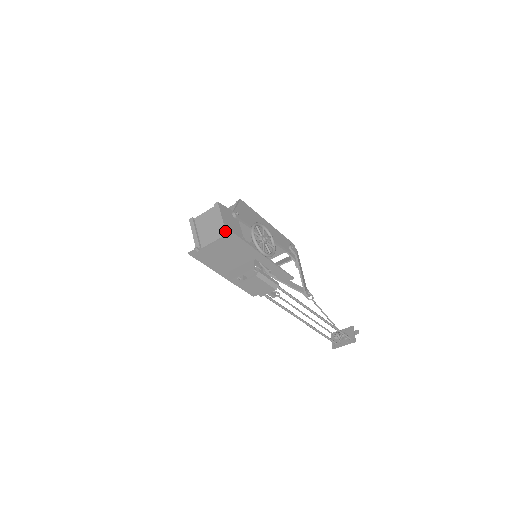
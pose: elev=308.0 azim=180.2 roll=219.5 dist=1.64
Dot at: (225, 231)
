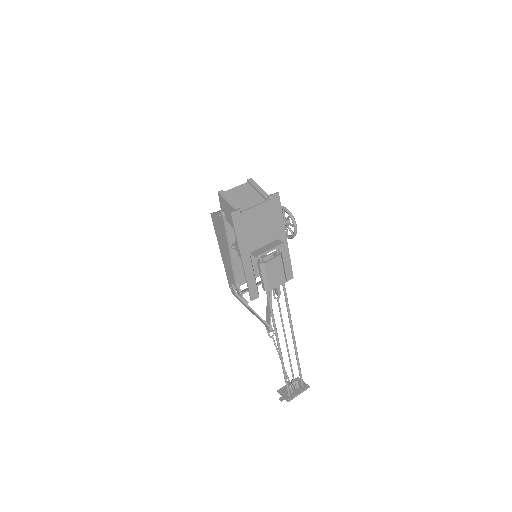
Dot at: (269, 196)
